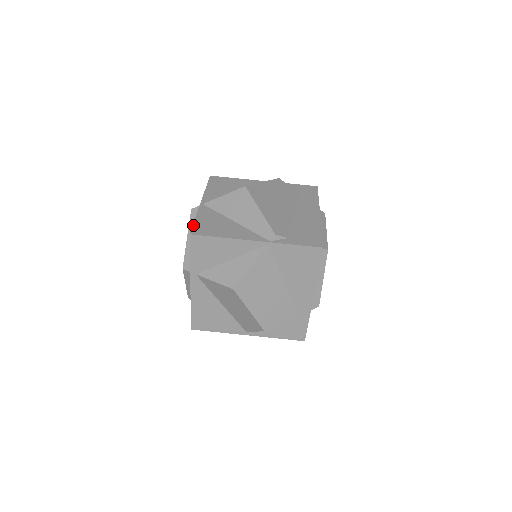
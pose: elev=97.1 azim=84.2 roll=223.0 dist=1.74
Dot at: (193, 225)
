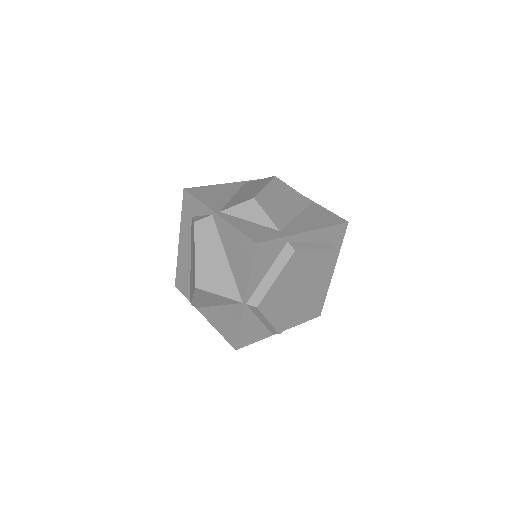
Dot at: occluded
